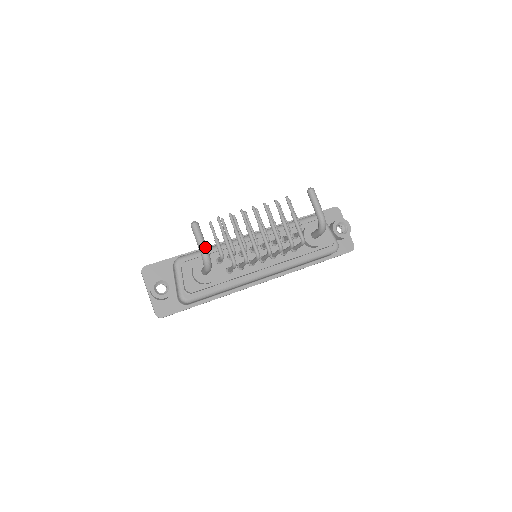
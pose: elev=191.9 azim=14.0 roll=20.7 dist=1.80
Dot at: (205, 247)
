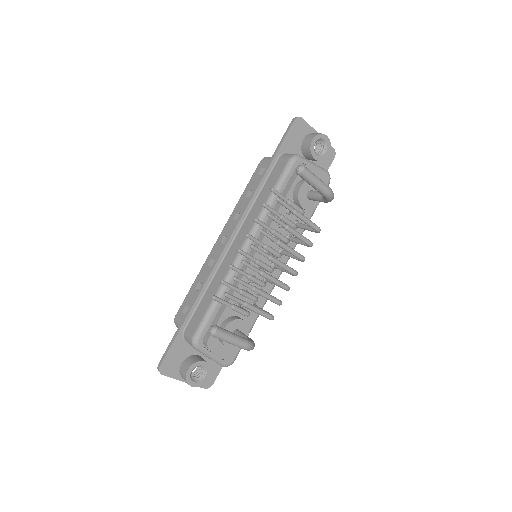
Dot at: (242, 341)
